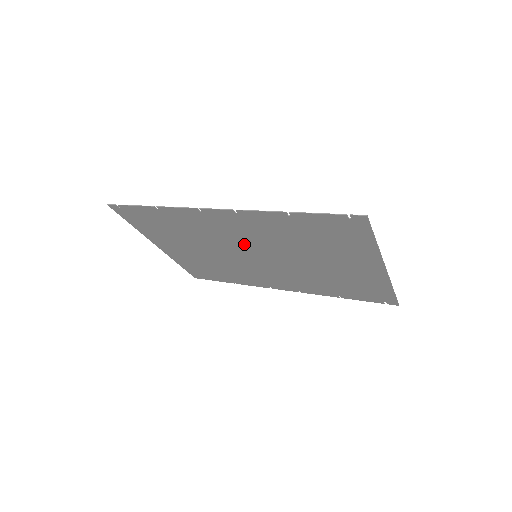
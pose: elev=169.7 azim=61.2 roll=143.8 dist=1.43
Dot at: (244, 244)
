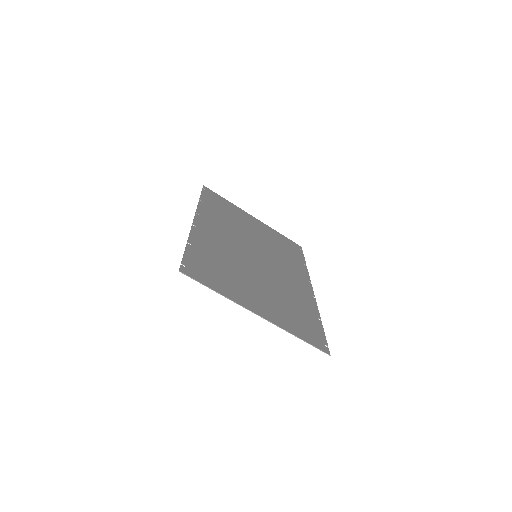
Dot at: (239, 245)
